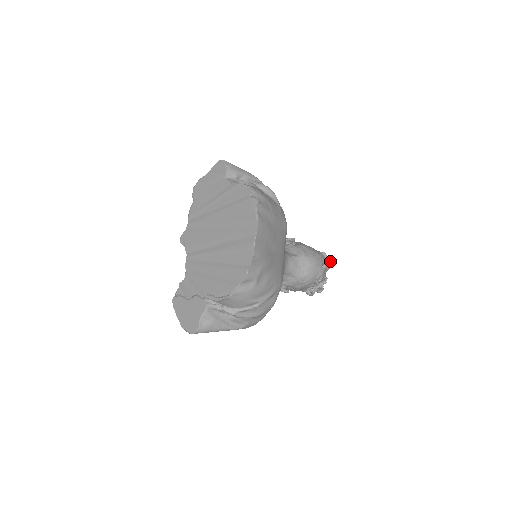
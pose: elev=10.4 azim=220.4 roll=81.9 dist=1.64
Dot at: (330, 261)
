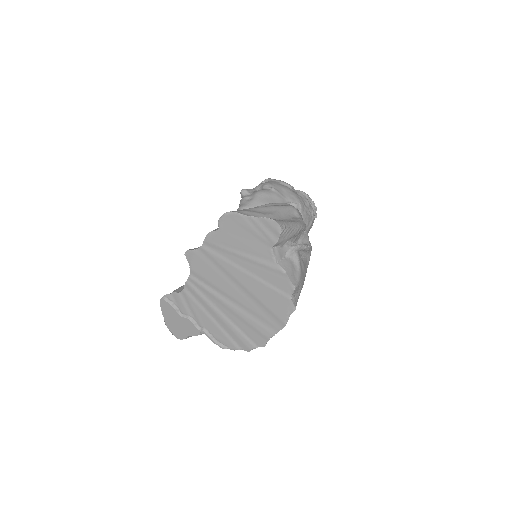
Dot at: occluded
